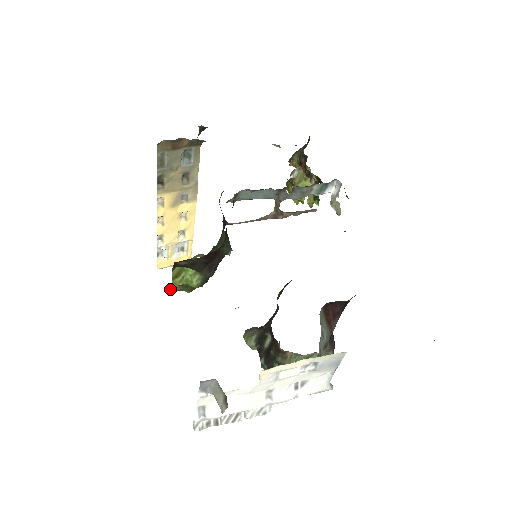
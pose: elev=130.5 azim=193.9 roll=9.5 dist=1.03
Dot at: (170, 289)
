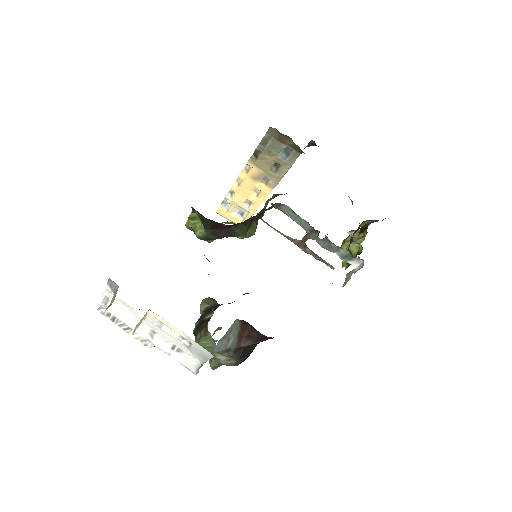
Dot at: occluded
